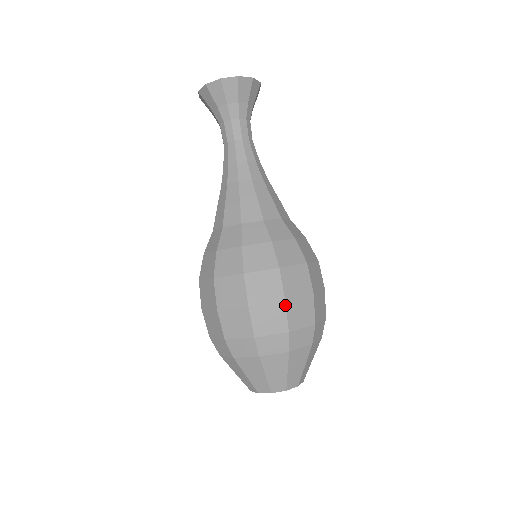
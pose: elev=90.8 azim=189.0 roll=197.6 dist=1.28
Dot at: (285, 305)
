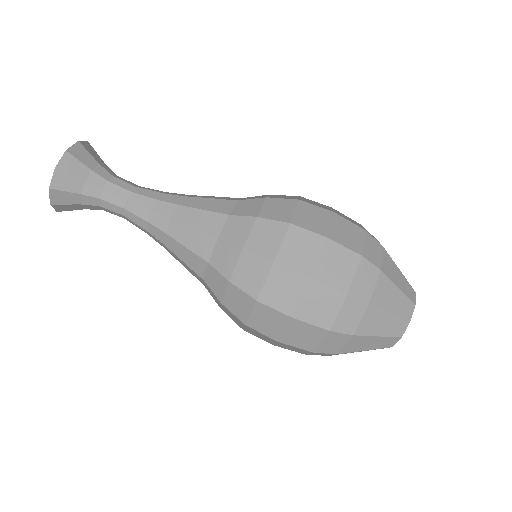
Dot at: (316, 281)
